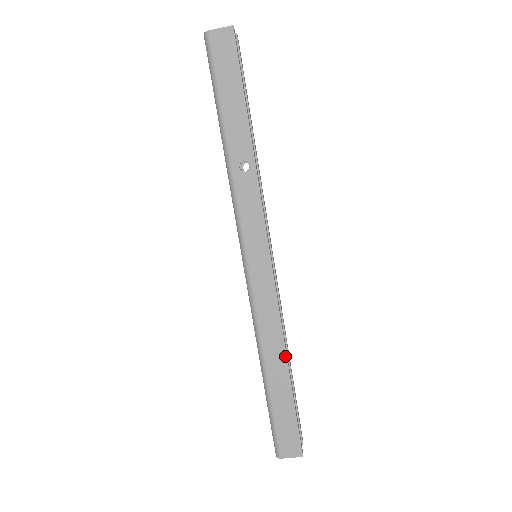
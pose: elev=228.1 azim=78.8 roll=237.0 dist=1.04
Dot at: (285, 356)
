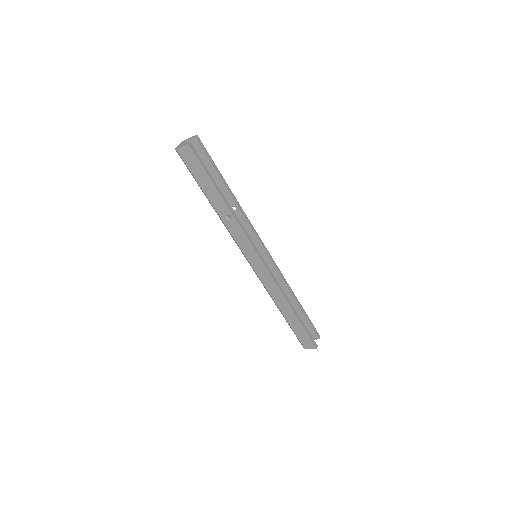
Dot at: (289, 305)
